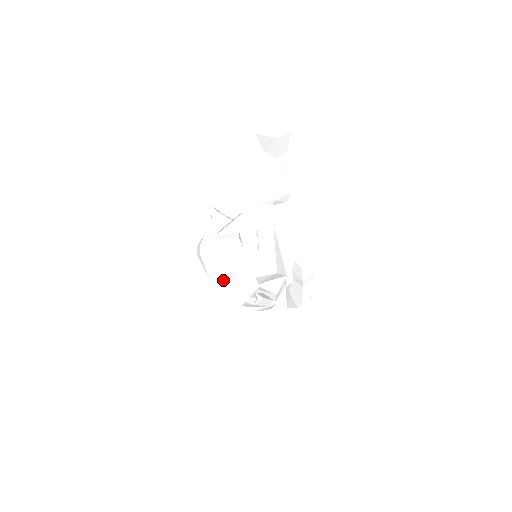
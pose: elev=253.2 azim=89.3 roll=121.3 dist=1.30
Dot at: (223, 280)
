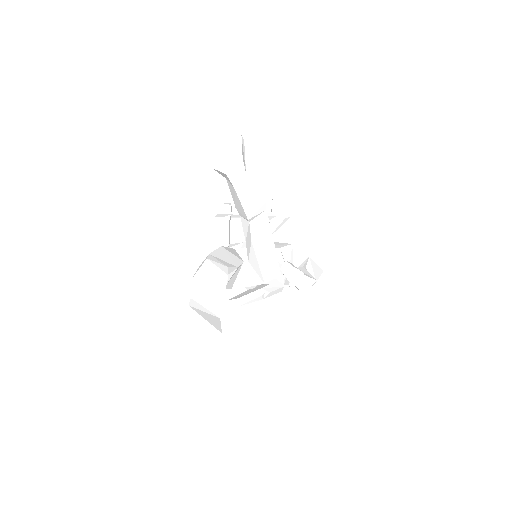
Dot at: (192, 332)
